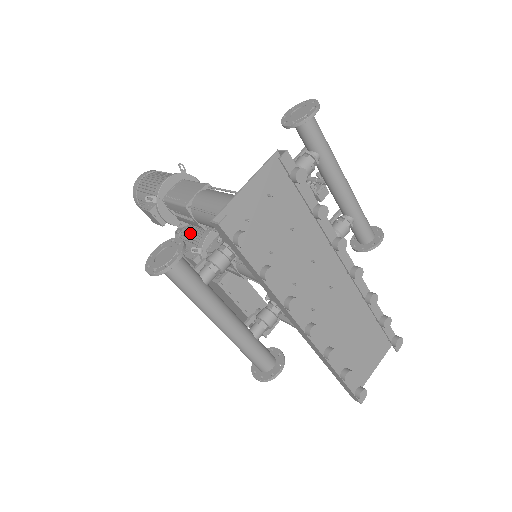
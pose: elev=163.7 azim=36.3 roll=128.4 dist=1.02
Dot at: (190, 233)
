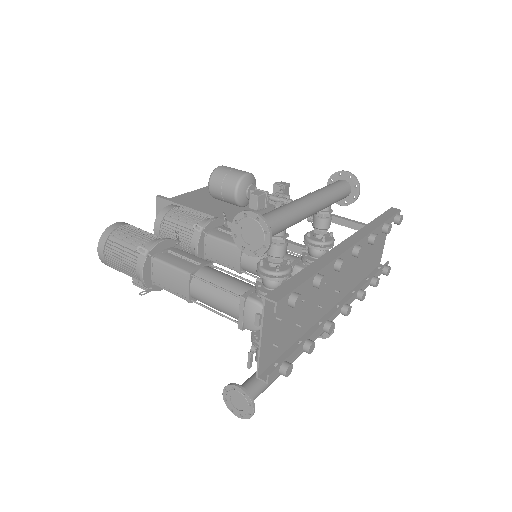
Dot at: occluded
